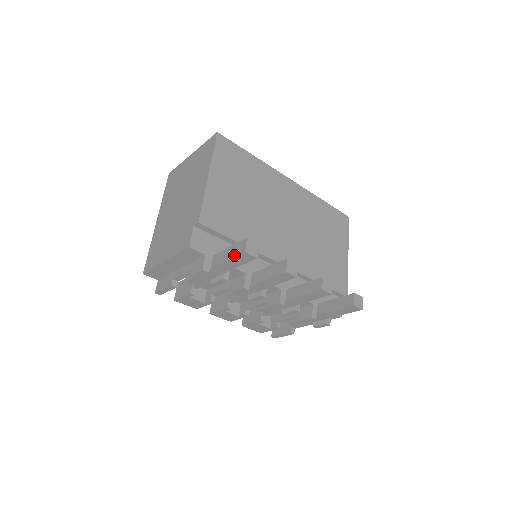
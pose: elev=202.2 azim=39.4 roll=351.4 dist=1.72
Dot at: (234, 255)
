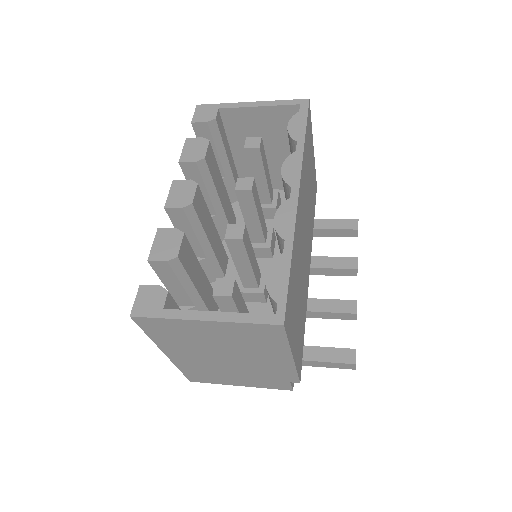
Dot at: occluded
